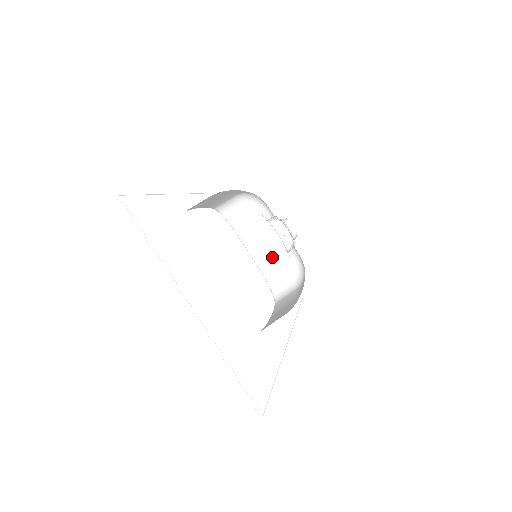
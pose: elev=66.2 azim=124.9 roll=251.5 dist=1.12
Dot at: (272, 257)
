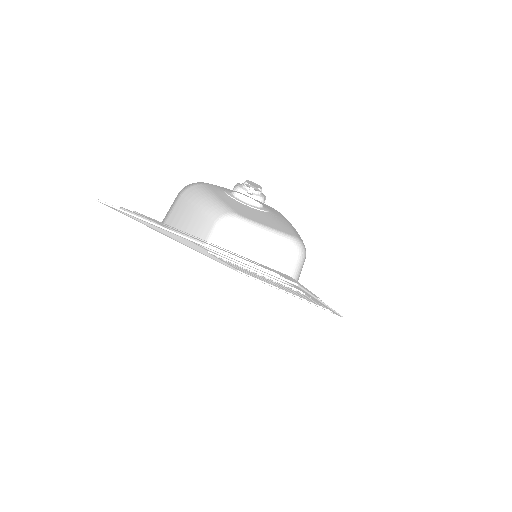
Dot at: (274, 259)
